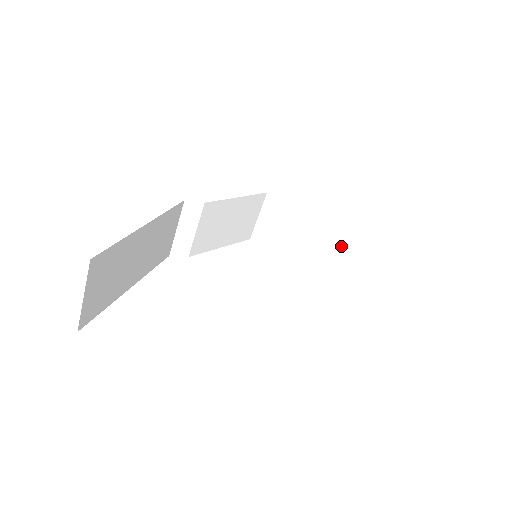
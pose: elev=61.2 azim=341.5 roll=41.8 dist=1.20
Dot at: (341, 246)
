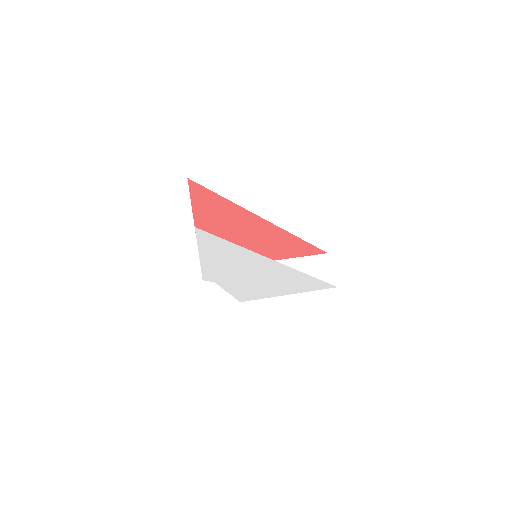
Dot at: occluded
